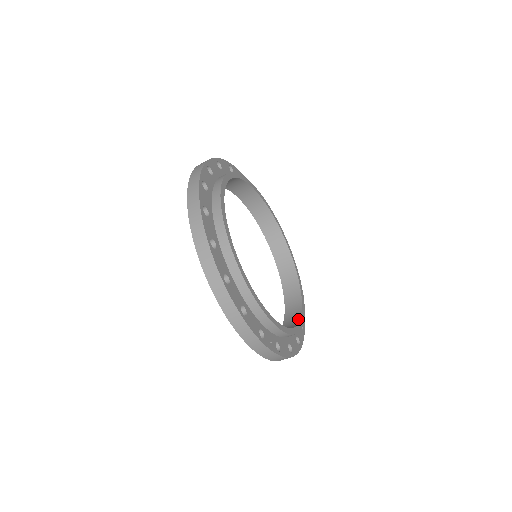
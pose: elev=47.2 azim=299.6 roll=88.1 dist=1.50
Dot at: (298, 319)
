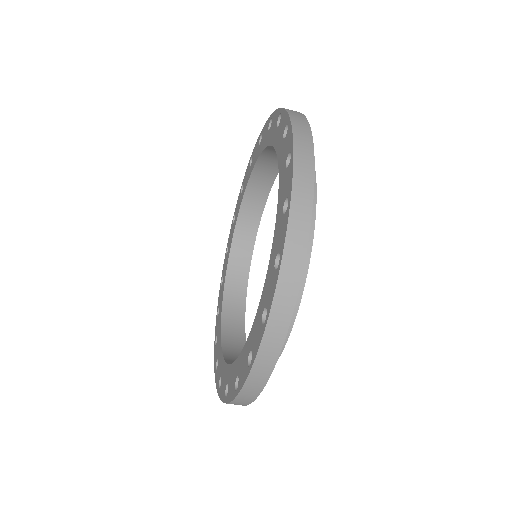
Dot at: occluded
